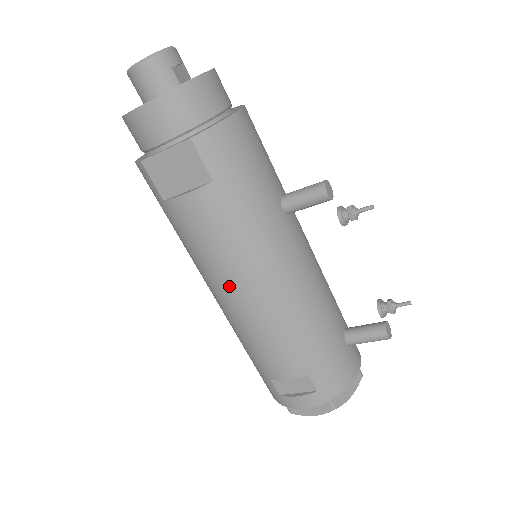
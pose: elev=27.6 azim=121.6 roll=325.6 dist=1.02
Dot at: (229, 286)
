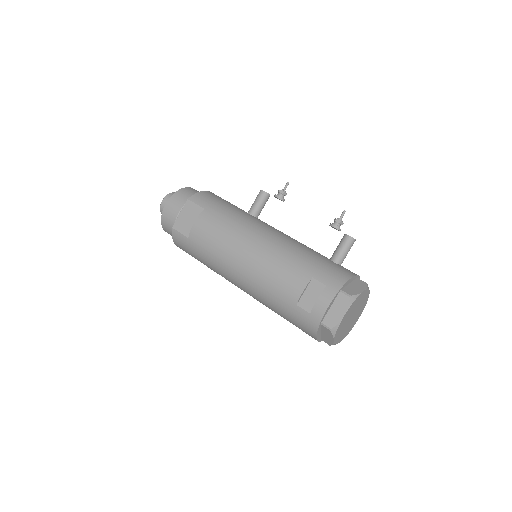
Dot at: (236, 254)
